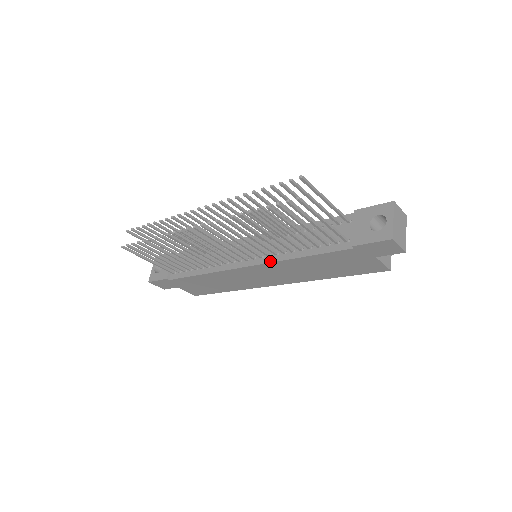
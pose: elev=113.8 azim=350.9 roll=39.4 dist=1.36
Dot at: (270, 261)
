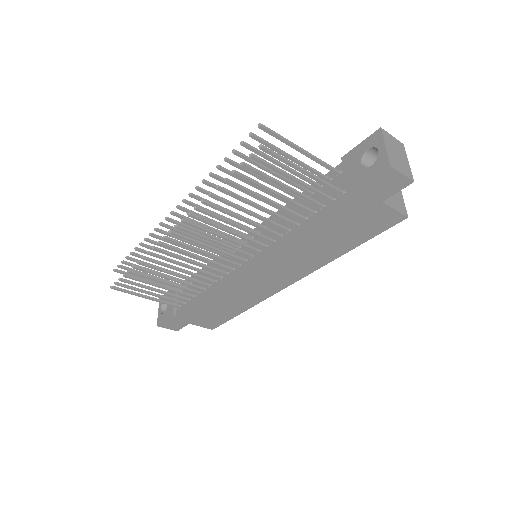
Dot at: (268, 251)
